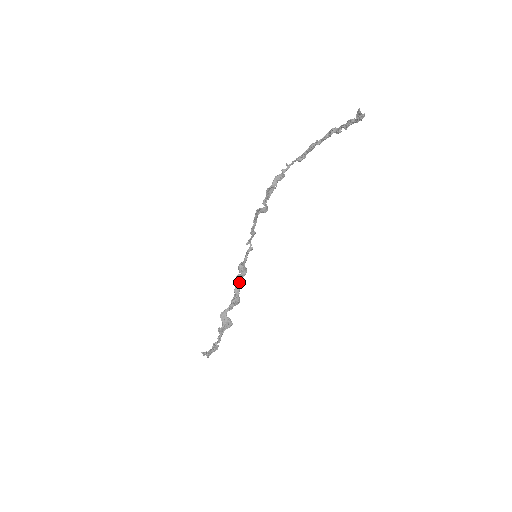
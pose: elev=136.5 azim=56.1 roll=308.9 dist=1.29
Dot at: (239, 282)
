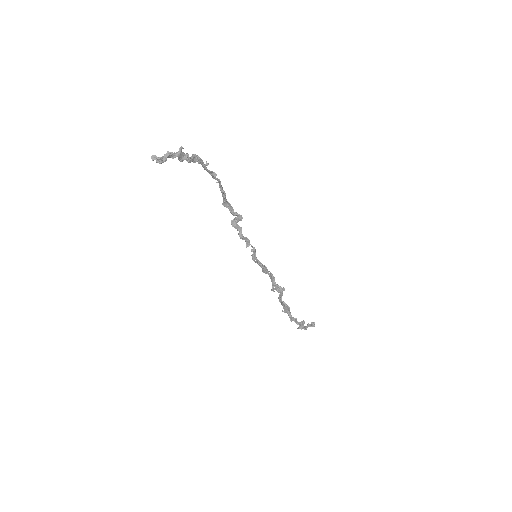
Dot at: (270, 274)
